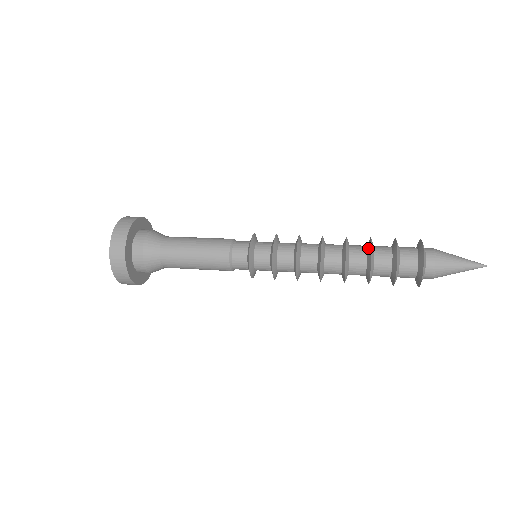
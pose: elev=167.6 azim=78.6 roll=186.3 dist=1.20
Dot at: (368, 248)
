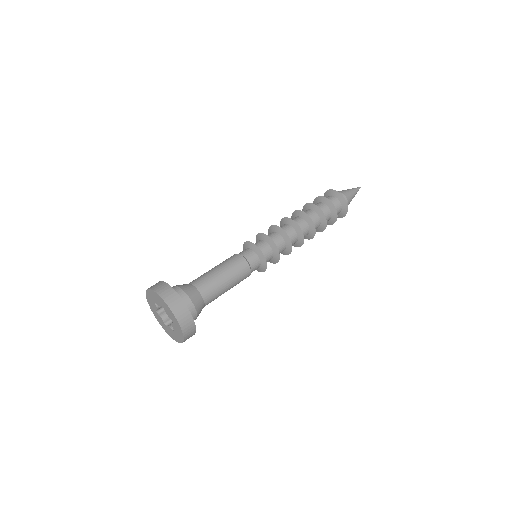
Dot at: (319, 213)
